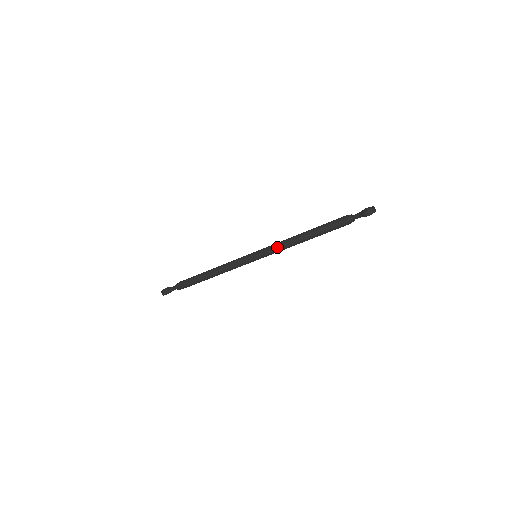
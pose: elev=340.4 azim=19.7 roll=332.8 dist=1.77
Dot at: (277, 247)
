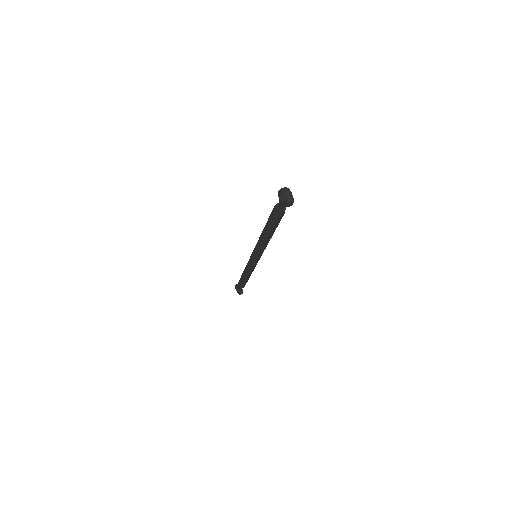
Dot at: (262, 251)
